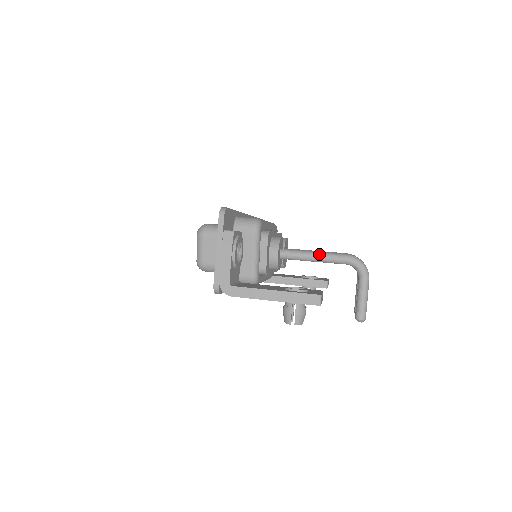
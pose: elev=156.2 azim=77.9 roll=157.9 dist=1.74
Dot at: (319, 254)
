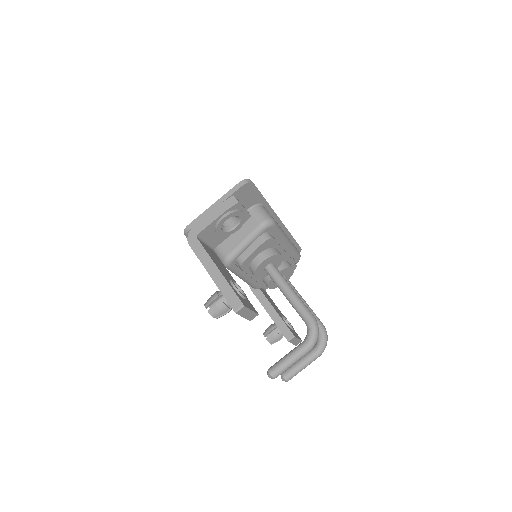
Dot at: (293, 293)
